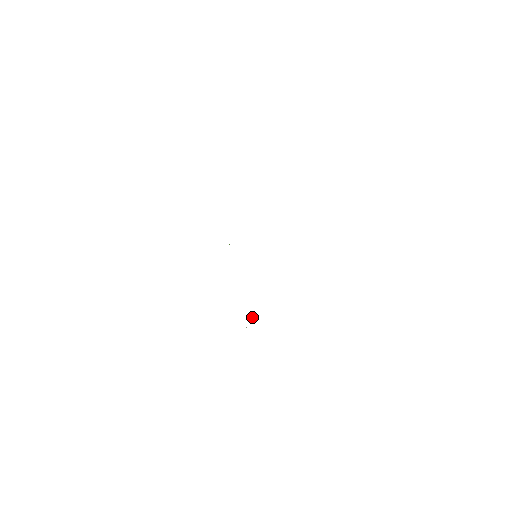
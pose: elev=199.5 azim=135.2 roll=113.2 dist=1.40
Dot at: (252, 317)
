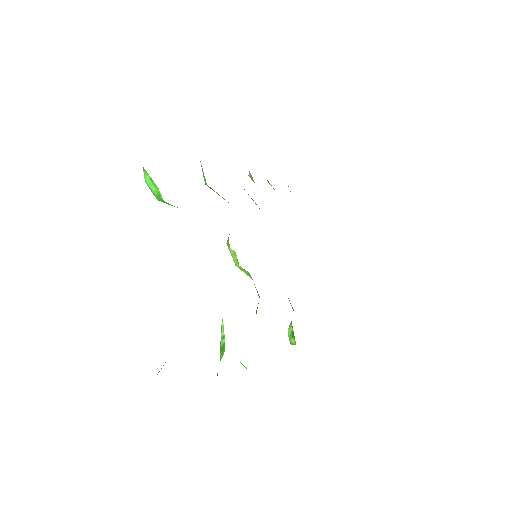
Dot at: (291, 325)
